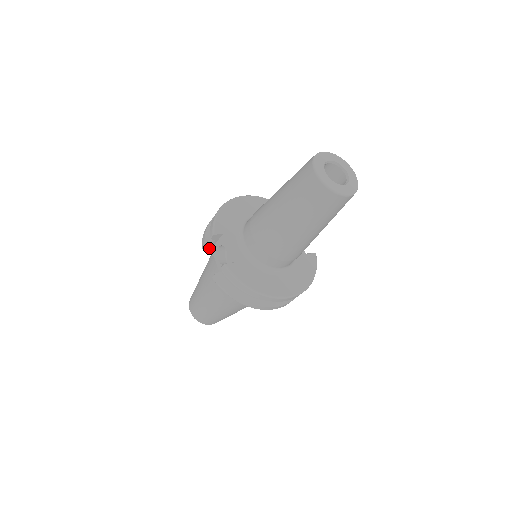
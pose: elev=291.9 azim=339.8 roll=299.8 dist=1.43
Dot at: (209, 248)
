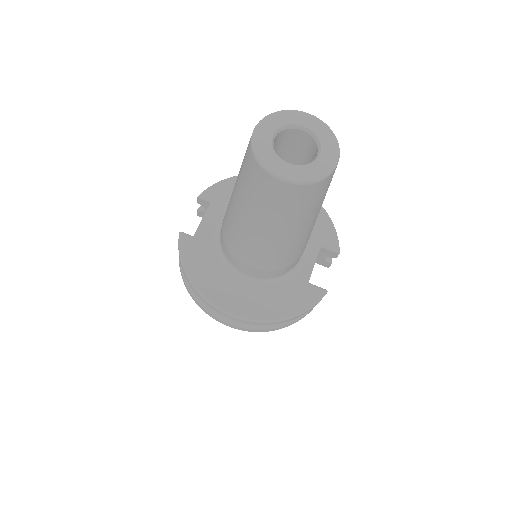
Dot at: occluded
